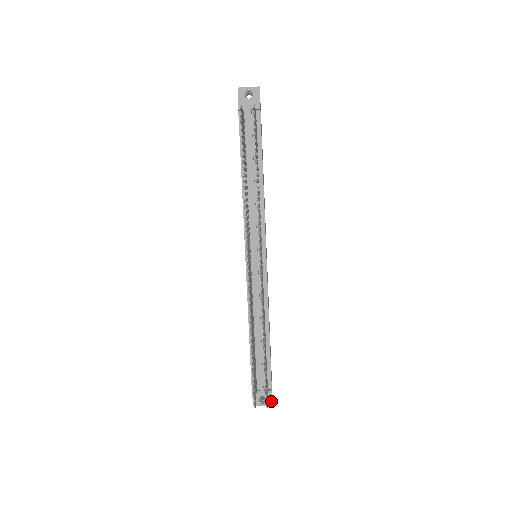
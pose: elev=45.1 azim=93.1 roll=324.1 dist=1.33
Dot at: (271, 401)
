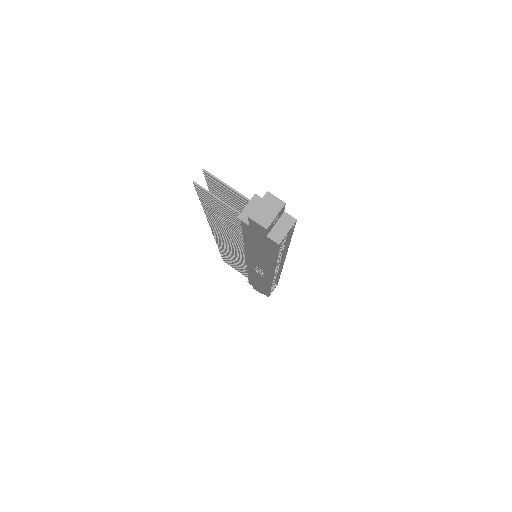
Dot at: (266, 196)
